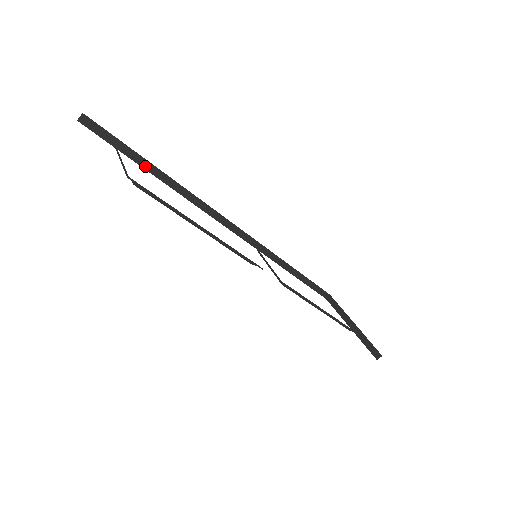
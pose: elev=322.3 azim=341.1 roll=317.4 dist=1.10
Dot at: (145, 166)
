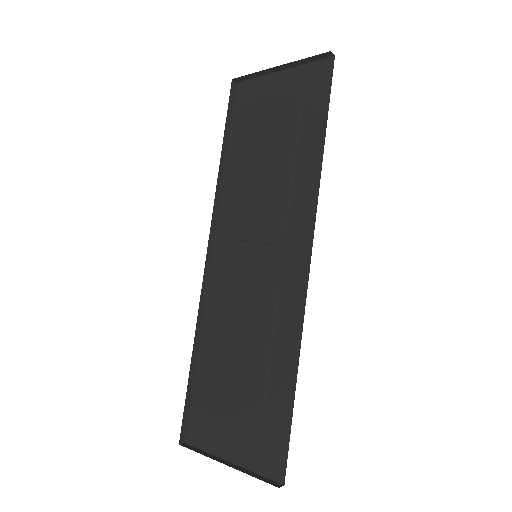
Dot at: (224, 141)
